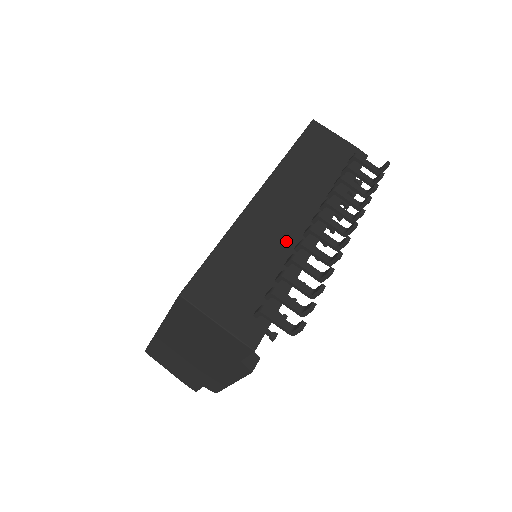
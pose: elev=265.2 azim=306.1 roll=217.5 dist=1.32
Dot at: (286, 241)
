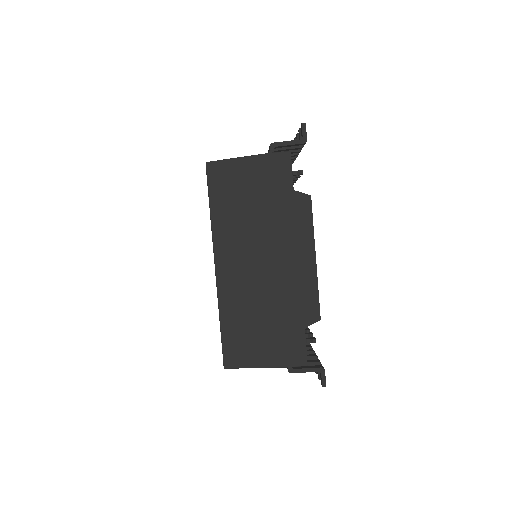
Dot at: occluded
